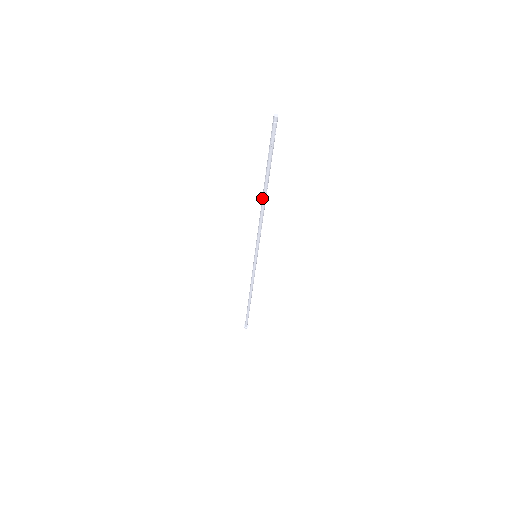
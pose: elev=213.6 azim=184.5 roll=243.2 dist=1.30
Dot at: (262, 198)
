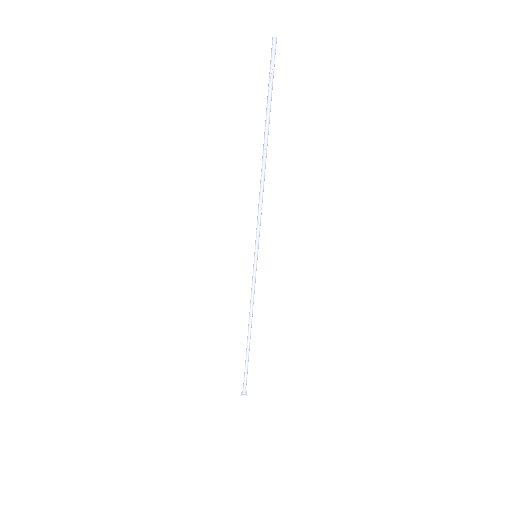
Dot at: (262, 158)
